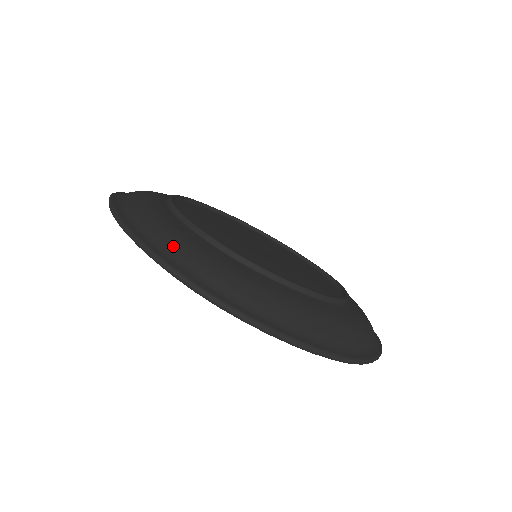
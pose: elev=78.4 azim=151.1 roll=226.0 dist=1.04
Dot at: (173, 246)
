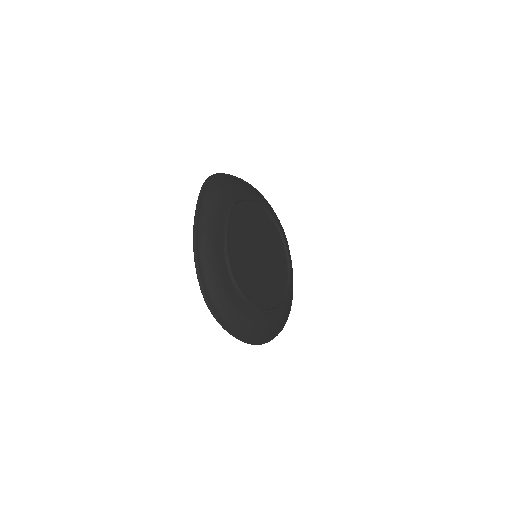
Dot at: (209, 272)
